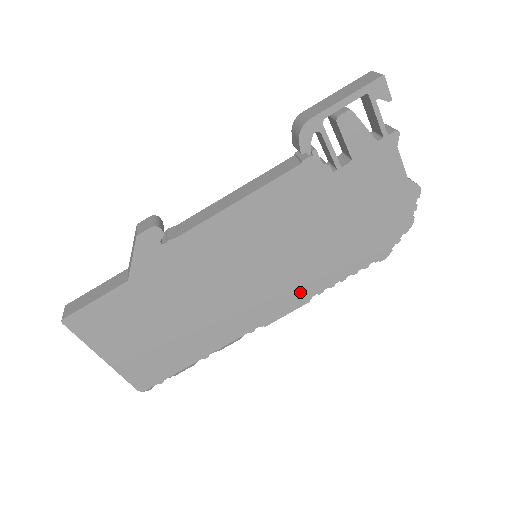
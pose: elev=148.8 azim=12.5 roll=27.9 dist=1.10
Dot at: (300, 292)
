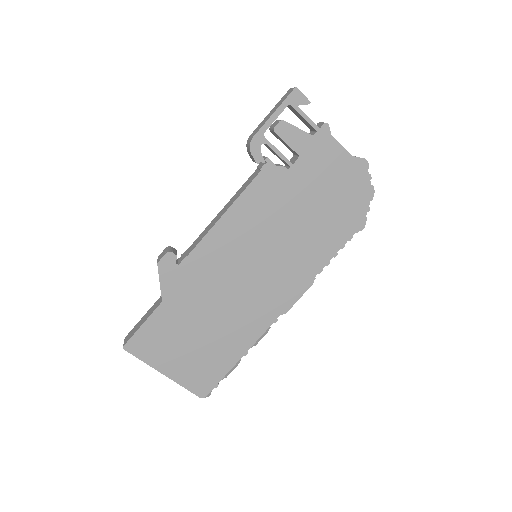
Dot at: (303, 276)
